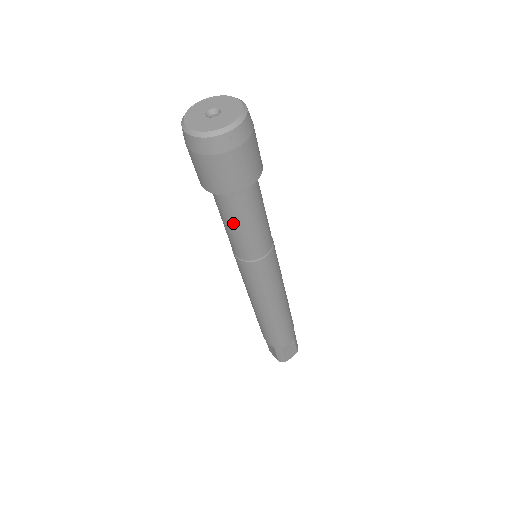
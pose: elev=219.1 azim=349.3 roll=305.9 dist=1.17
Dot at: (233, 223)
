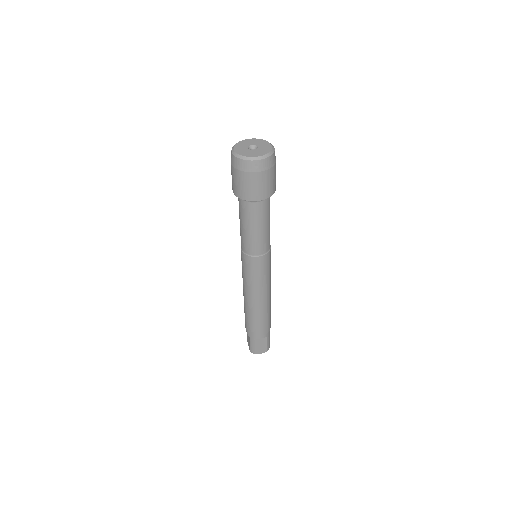
Dot at: (244, 222)
